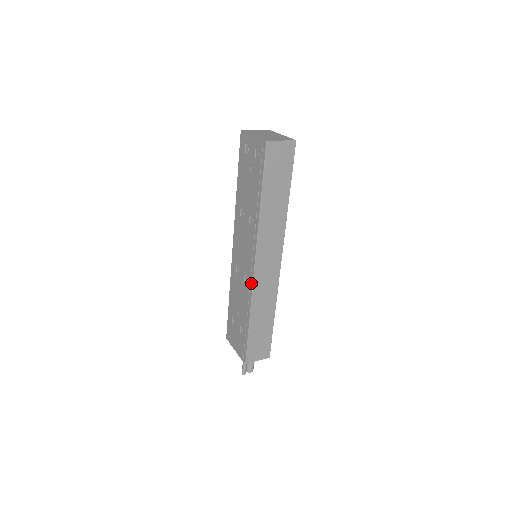
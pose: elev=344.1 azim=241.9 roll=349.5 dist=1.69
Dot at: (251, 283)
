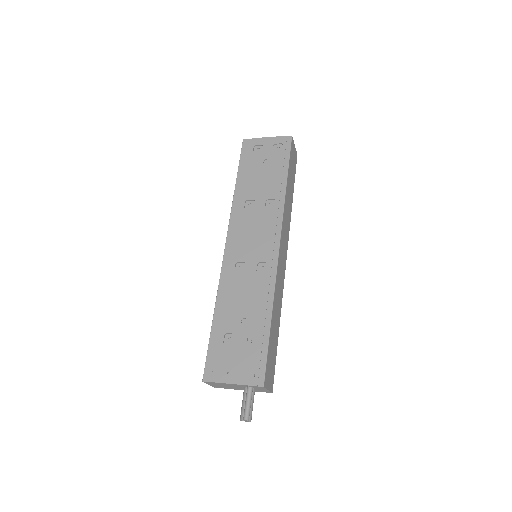
Dot at: (273, 267)
